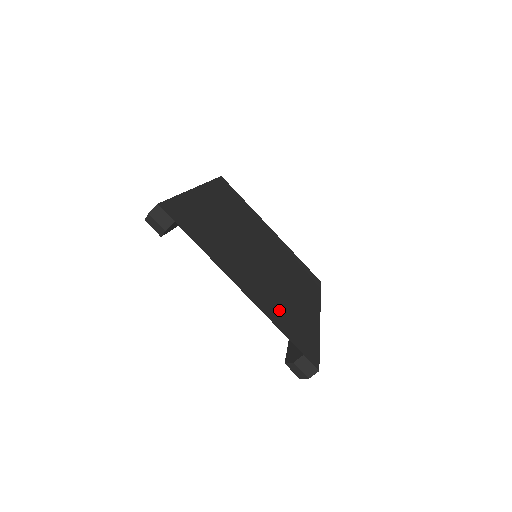
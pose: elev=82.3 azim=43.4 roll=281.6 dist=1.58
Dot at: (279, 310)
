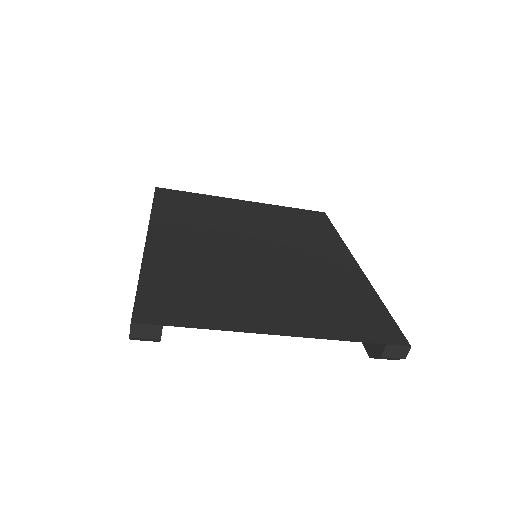
Dot at: (327, 311)
